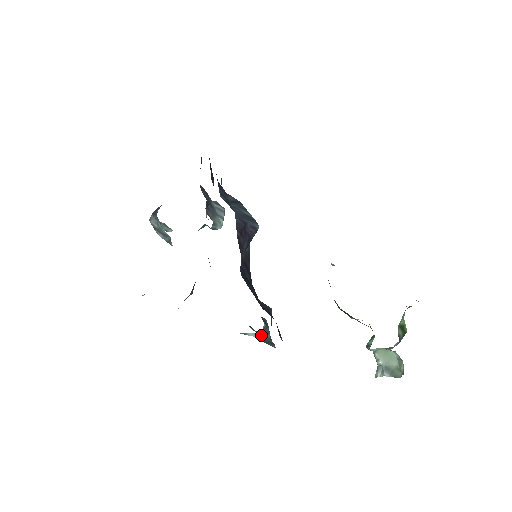
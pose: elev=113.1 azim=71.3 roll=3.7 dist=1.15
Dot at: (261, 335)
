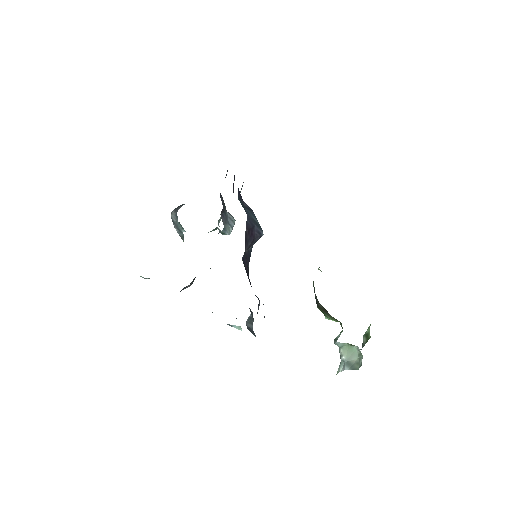
Dot at: (246, 322)
